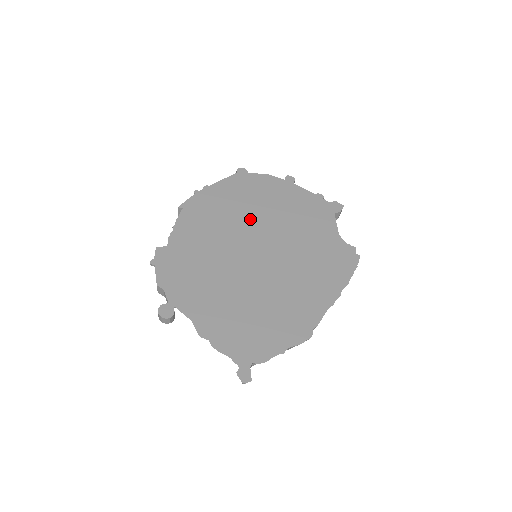
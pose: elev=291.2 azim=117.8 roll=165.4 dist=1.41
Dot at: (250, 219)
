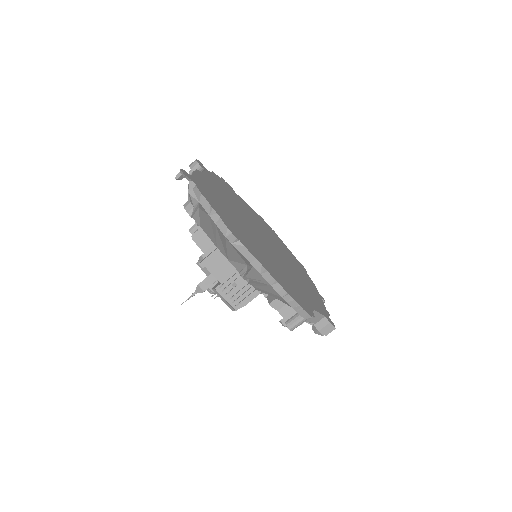
Dot at: (281, 252)
